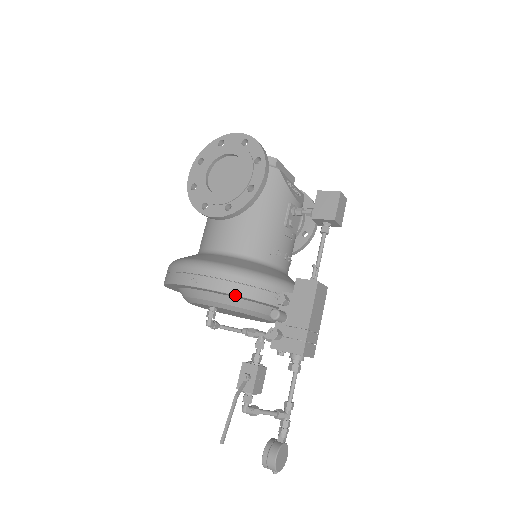
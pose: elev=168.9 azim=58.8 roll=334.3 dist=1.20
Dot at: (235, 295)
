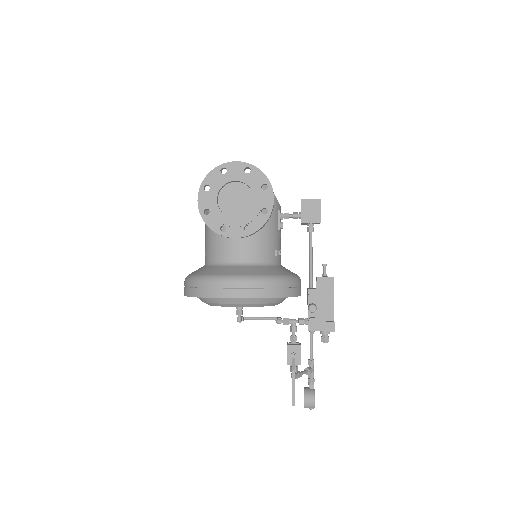
Dot at: occluded
